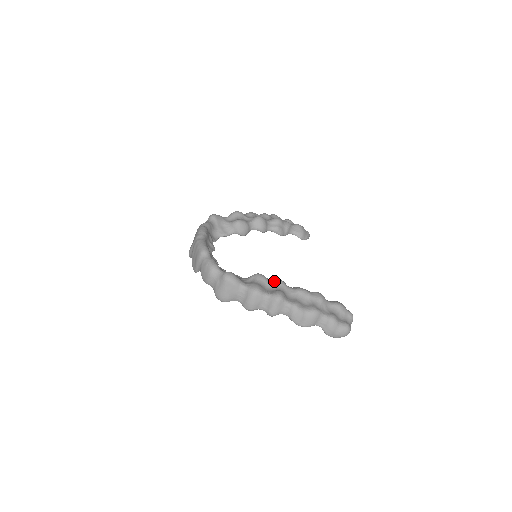
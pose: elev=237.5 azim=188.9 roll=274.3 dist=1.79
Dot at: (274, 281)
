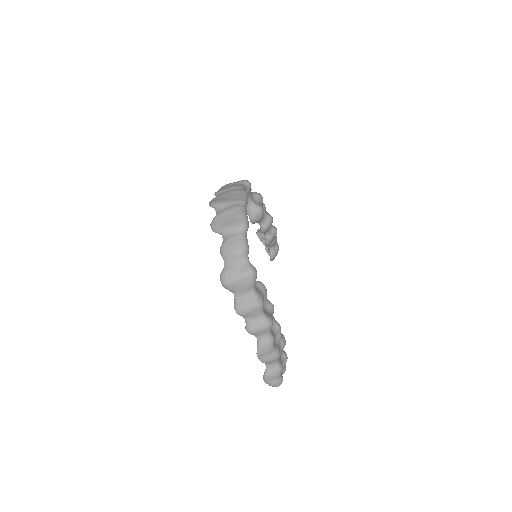
Dot at: (270, 302)
